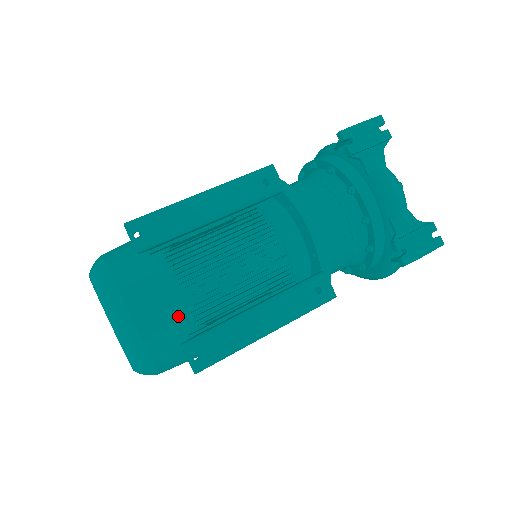
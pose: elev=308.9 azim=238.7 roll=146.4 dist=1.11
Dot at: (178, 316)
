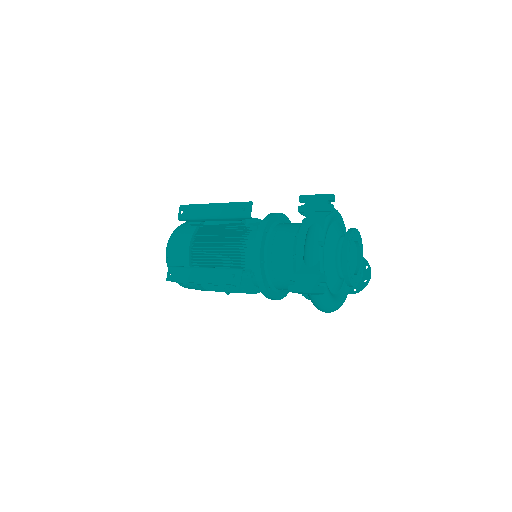
Dot at: (184, 257)
